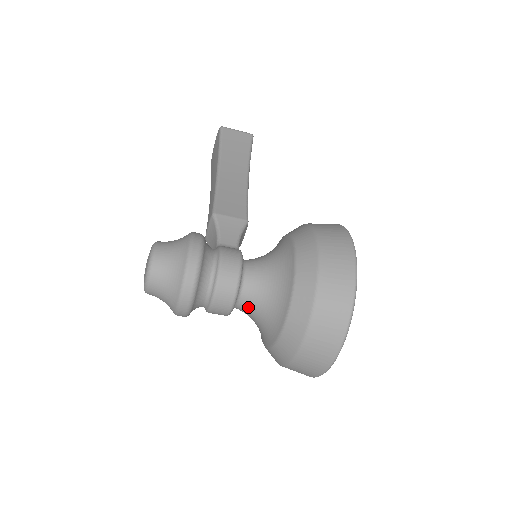
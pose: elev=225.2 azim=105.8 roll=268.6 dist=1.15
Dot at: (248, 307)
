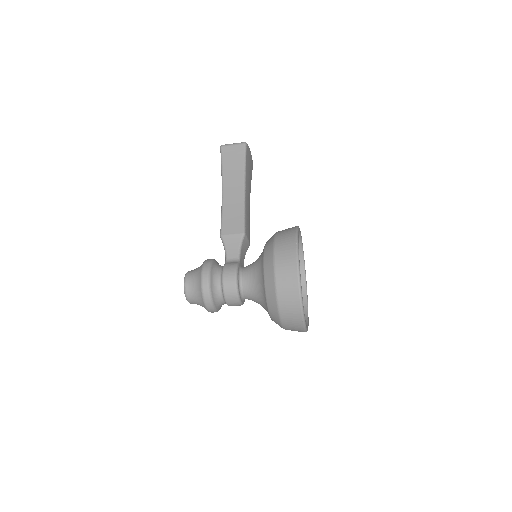
Dot at: occluded
